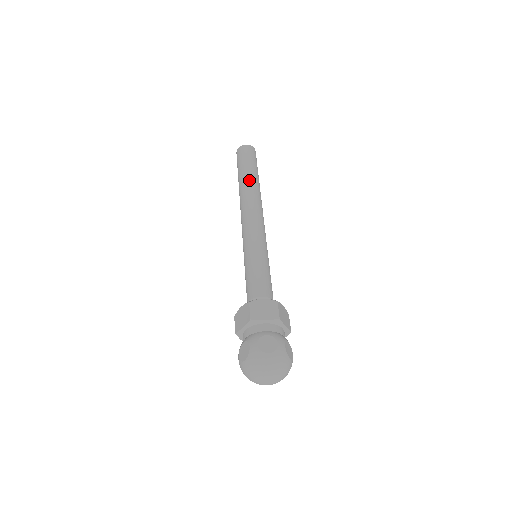
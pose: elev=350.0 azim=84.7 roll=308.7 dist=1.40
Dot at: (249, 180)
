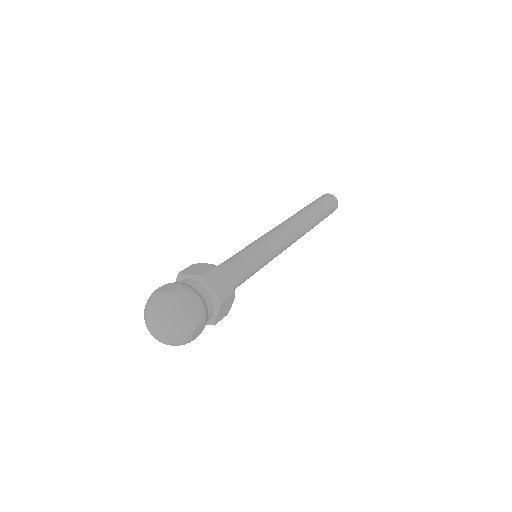
Dot at: (302, 210)
